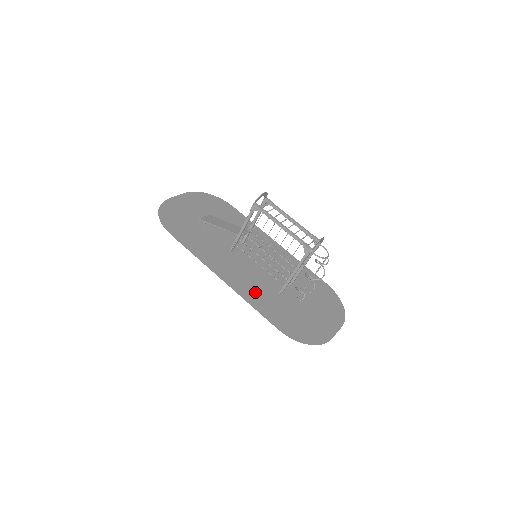
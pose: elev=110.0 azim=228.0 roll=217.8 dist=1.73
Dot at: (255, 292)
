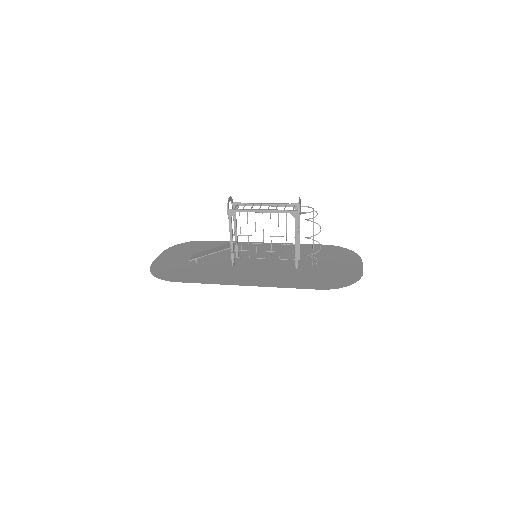
Dot at: (278, 279)
